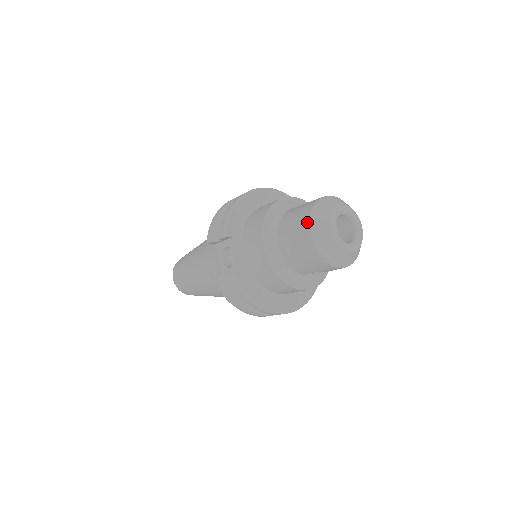
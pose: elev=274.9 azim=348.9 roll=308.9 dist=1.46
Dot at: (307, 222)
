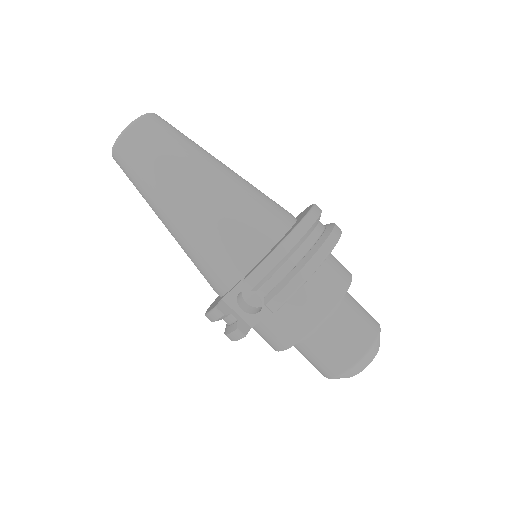
Dot at: (351, 364)
